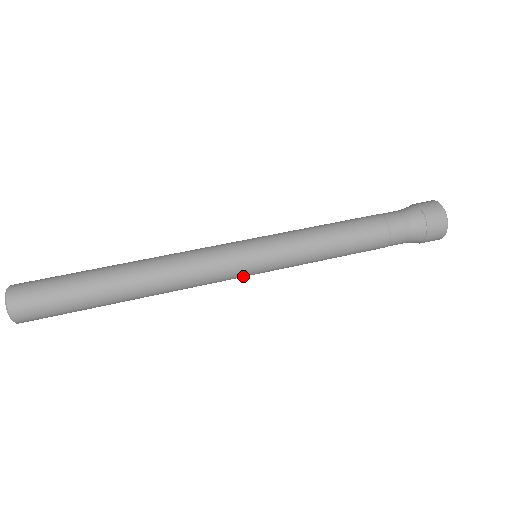
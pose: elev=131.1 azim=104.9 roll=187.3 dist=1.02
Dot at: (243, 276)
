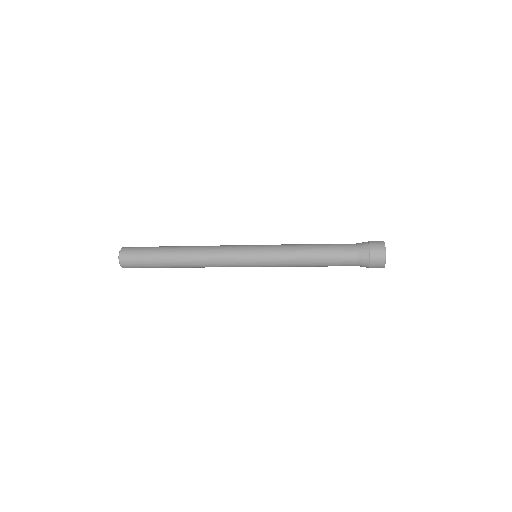
Dot at: (245, 266)
